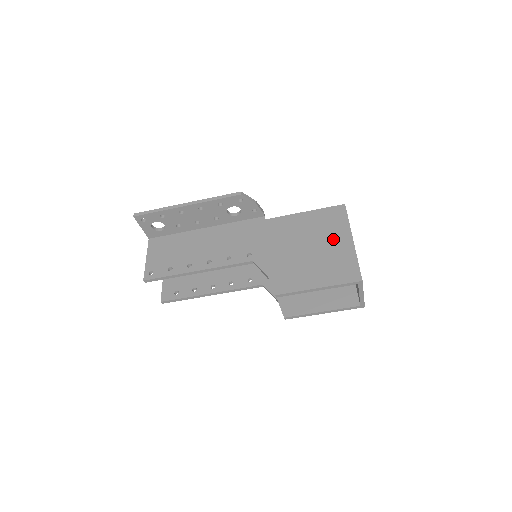
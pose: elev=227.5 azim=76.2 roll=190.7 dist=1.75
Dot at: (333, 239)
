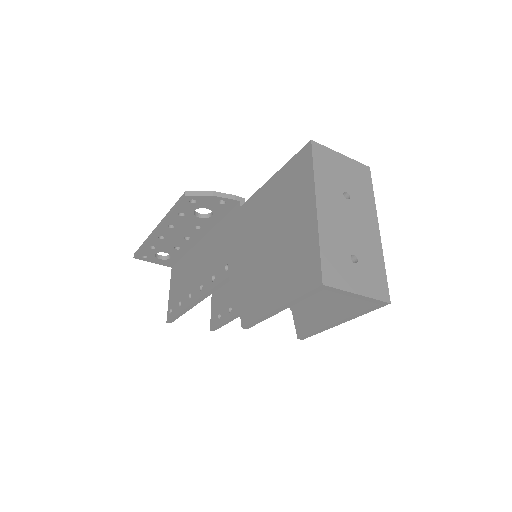
Dot at: (295, 214)
